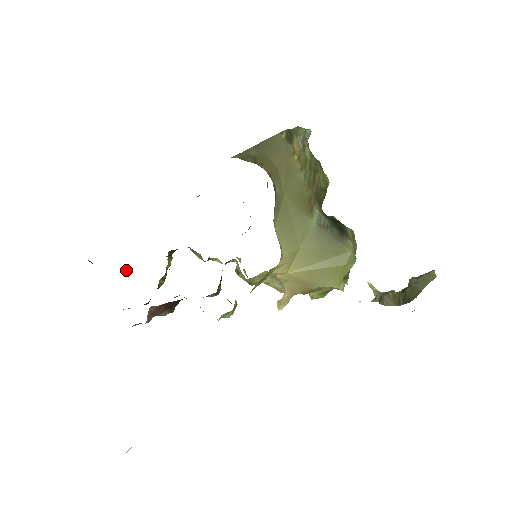
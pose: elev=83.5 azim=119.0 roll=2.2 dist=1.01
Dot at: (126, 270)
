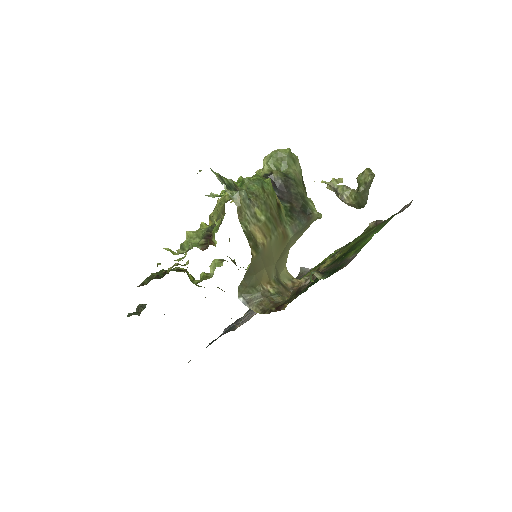
Dot at: occluded
